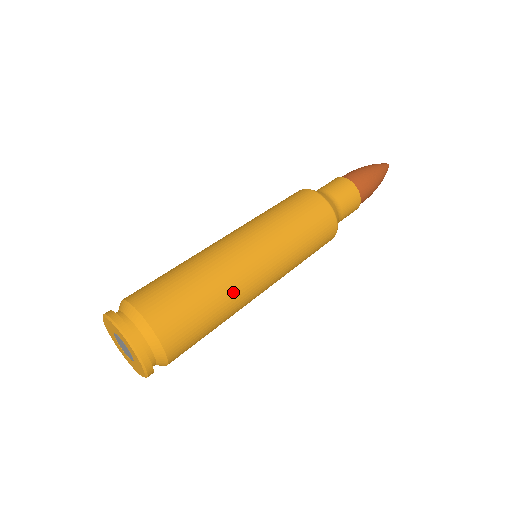
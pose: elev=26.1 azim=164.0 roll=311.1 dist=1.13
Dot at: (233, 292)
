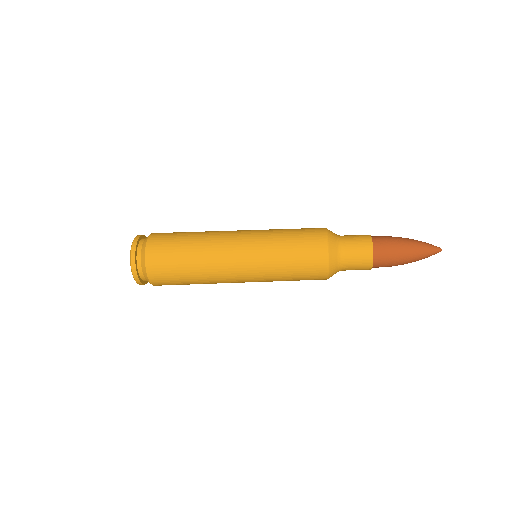
Dot at: (211, 281)
